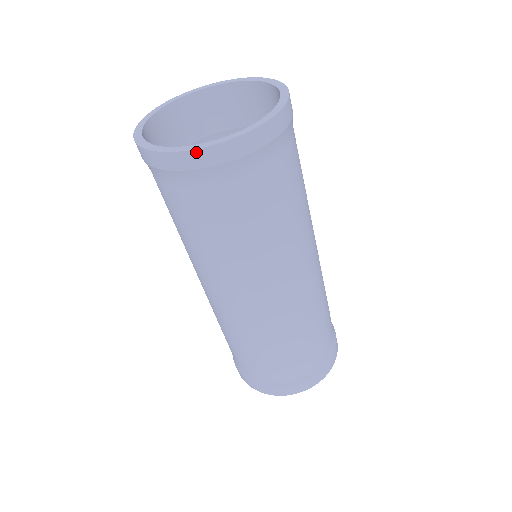
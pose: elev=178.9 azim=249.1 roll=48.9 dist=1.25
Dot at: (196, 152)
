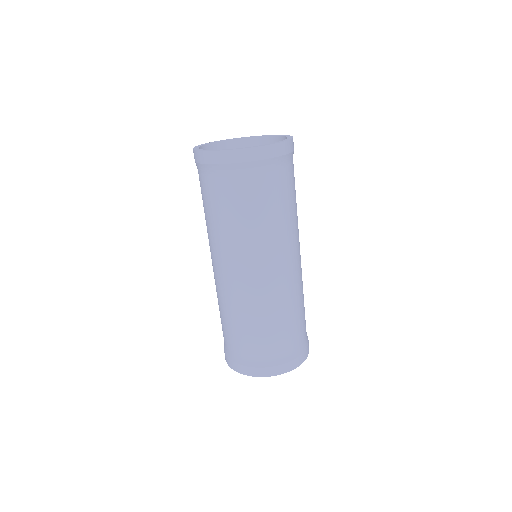
Dot at: (270, 146)
